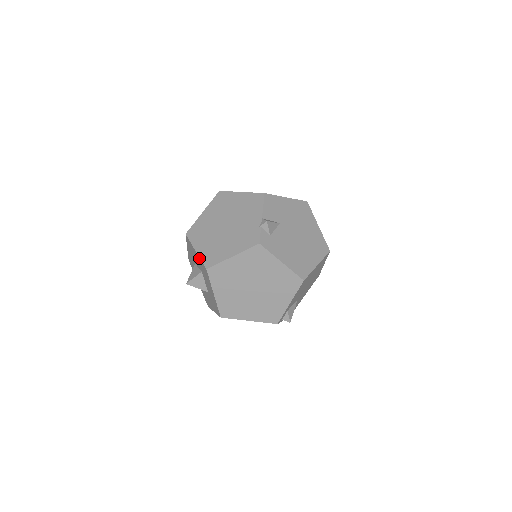
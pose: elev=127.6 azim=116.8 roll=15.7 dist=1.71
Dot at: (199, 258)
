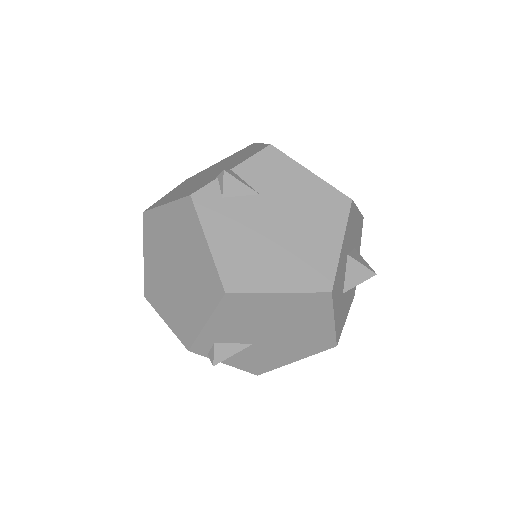
Dot at: occluded
